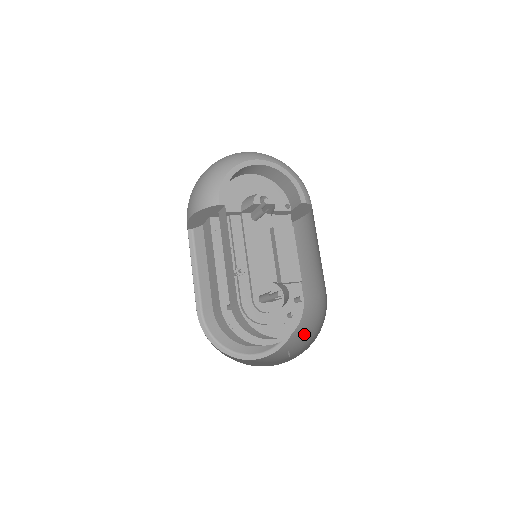
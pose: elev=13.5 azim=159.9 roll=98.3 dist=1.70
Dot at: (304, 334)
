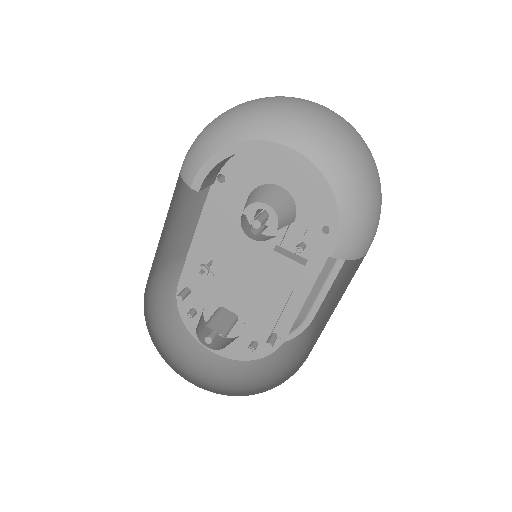
Dot at: (279, 362)
